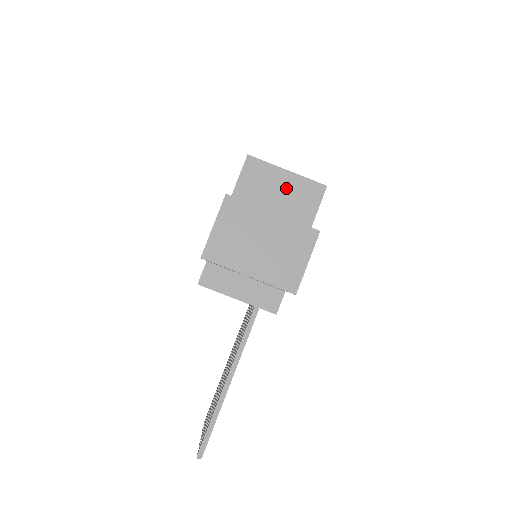
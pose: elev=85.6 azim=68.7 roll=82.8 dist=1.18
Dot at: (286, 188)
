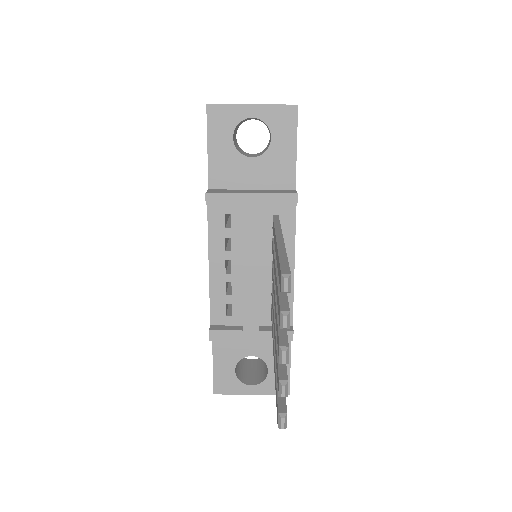
Dot at: occluded
